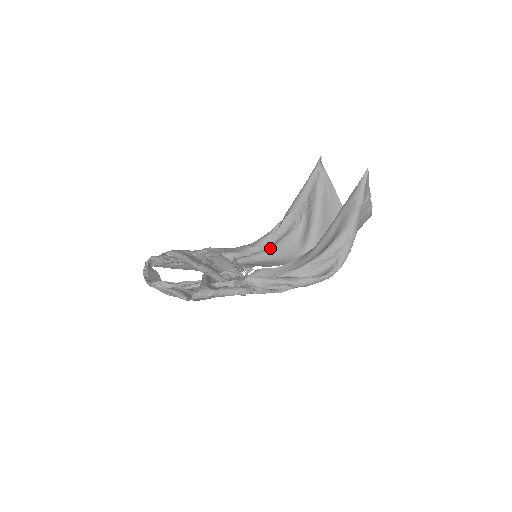
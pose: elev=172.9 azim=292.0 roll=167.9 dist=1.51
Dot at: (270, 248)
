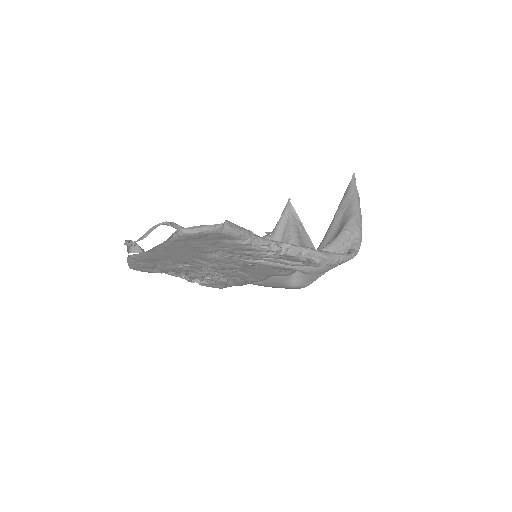
Dot at: occluded
